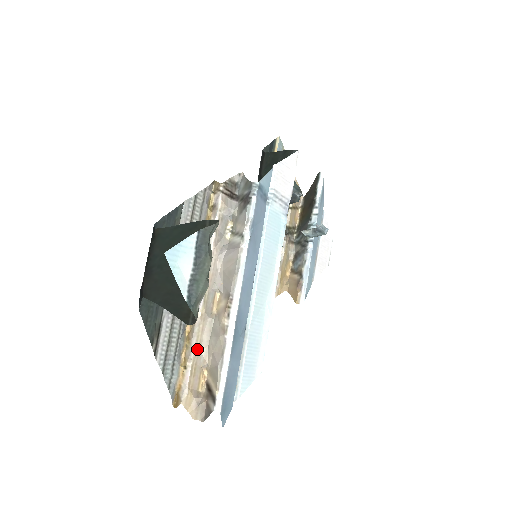
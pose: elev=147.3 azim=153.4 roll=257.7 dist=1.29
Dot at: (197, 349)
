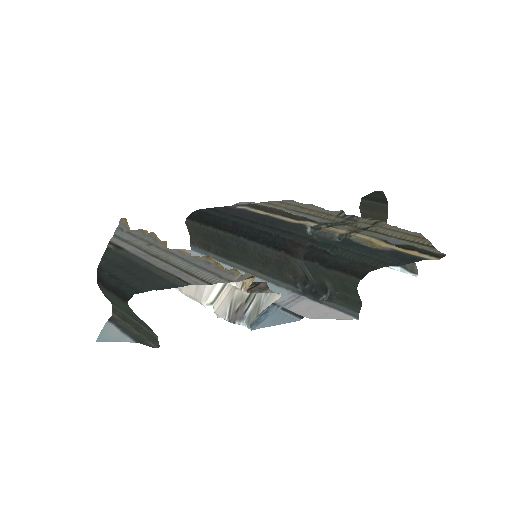
Dot at: occluded
